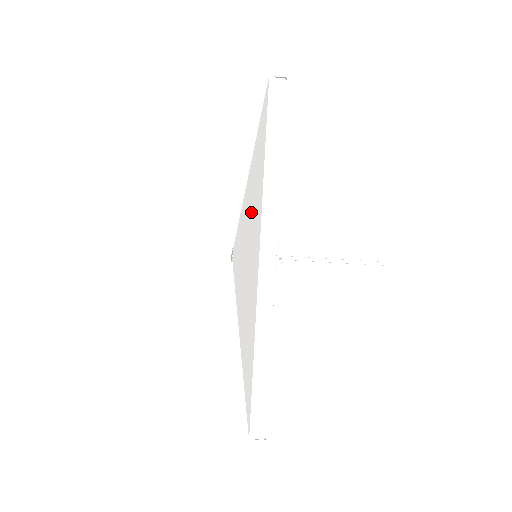
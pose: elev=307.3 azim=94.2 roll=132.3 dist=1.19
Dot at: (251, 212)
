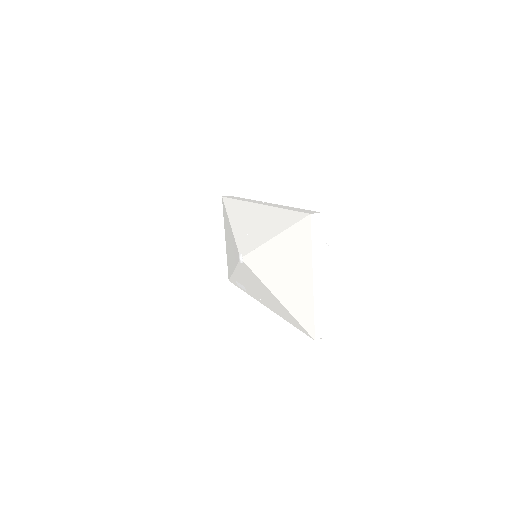
Dot at: (240, 218)
